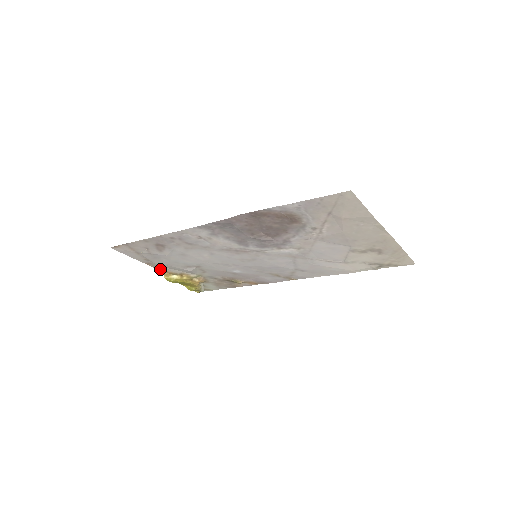
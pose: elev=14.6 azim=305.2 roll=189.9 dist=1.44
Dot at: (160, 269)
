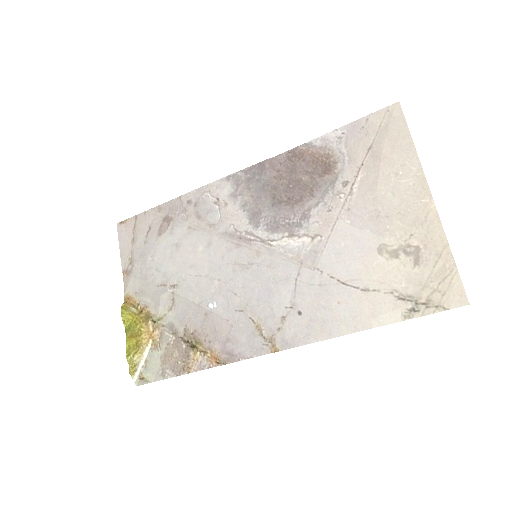
Dot at: (128, 290)
